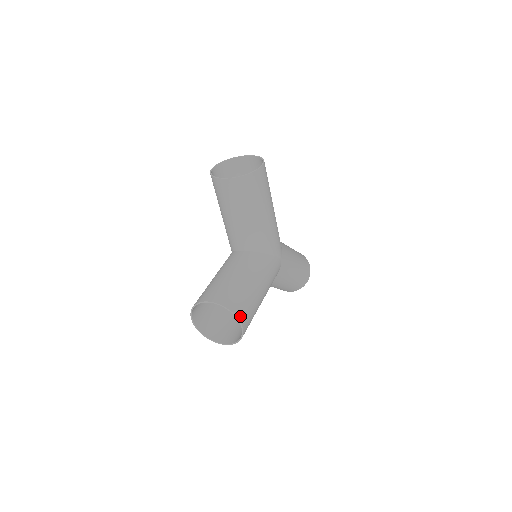
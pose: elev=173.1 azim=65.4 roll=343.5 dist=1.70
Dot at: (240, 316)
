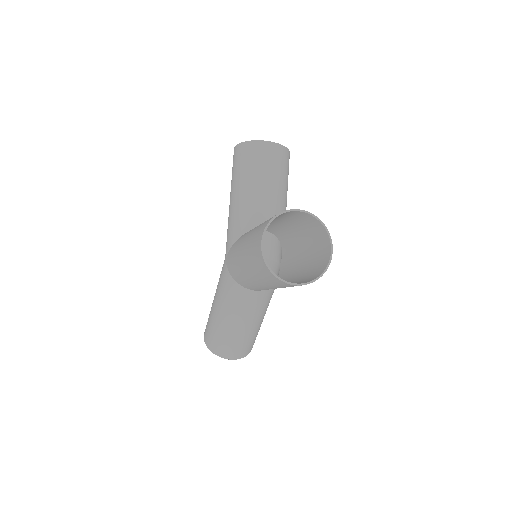
Dot at: (328, 238)
